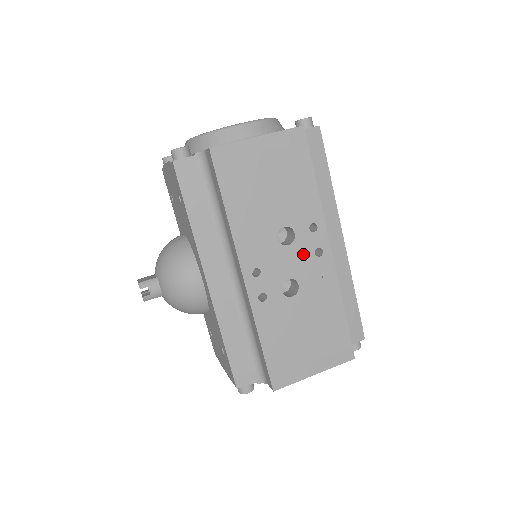
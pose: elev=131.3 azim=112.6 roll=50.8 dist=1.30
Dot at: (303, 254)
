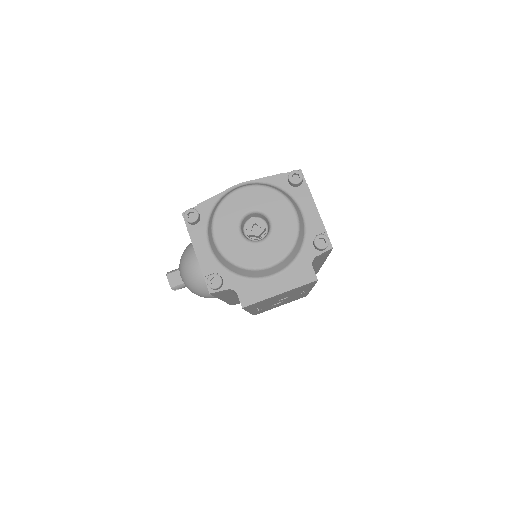
Dot at: occluded
